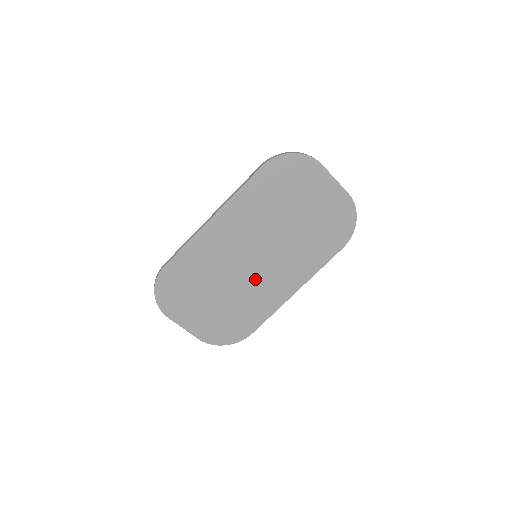
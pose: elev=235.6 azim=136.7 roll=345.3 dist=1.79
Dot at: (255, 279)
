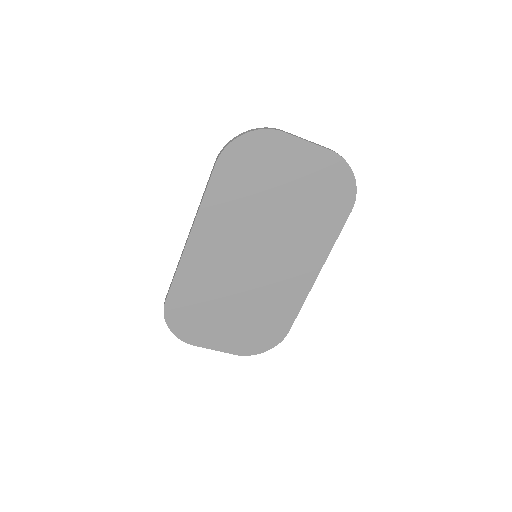
Dot at: (266, 279)
